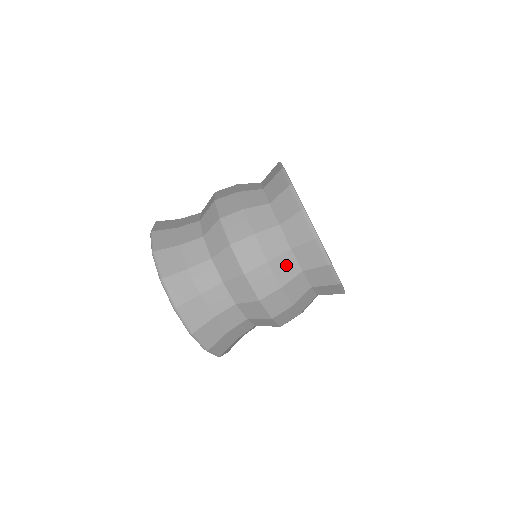
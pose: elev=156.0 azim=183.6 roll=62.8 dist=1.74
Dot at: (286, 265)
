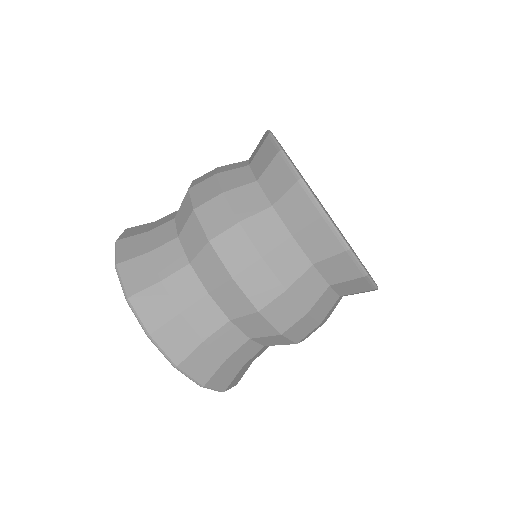
Dot at: (309, 286)
